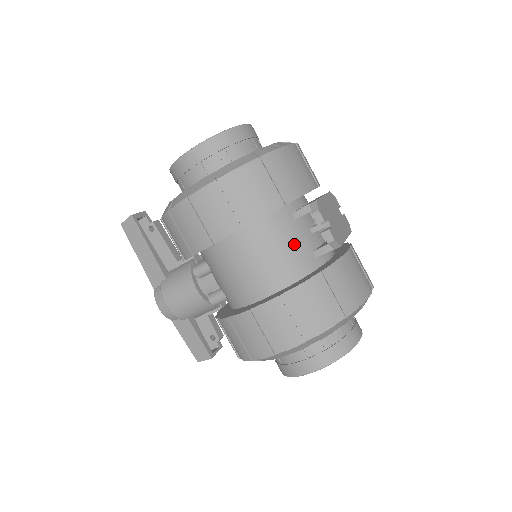
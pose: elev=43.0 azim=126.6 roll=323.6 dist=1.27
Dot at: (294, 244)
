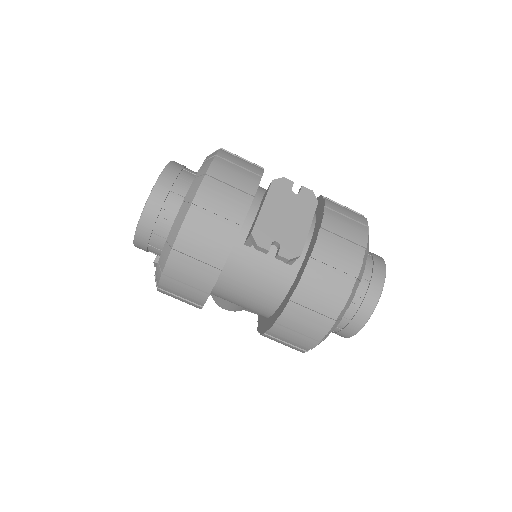
Dot at: (263, 270)
